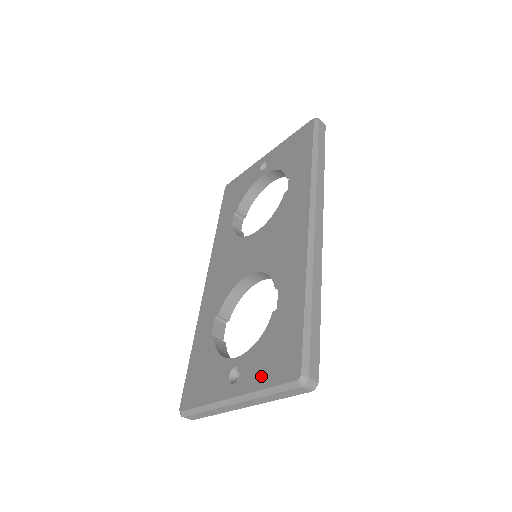
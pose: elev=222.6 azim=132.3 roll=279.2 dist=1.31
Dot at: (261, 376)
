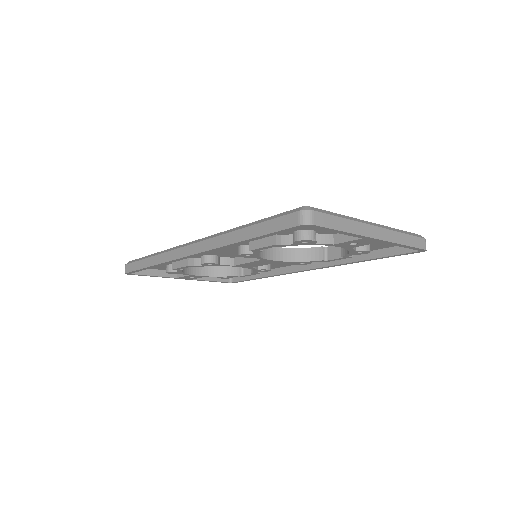
Dot at: occluded
